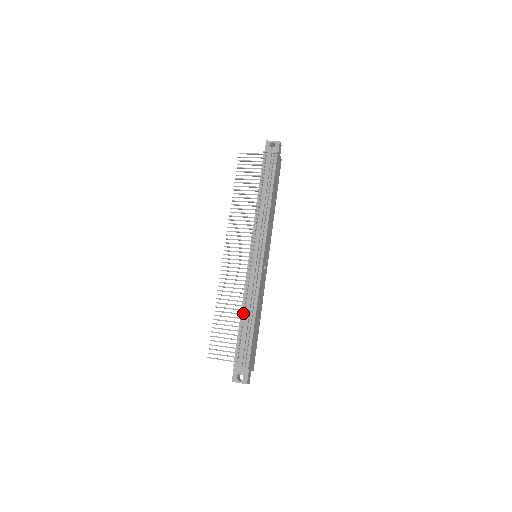
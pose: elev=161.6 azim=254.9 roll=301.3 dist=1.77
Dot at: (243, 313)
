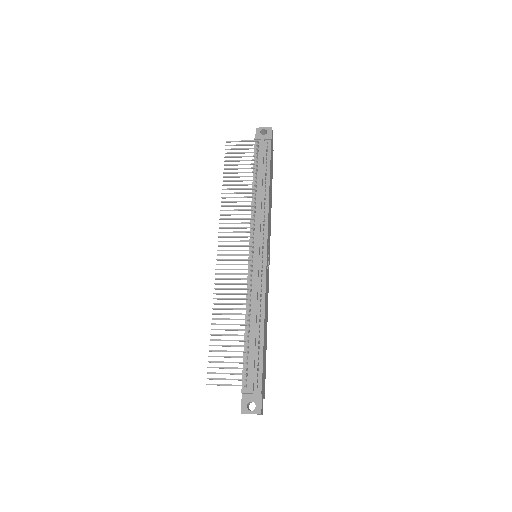
Dot at: (248, 324)
